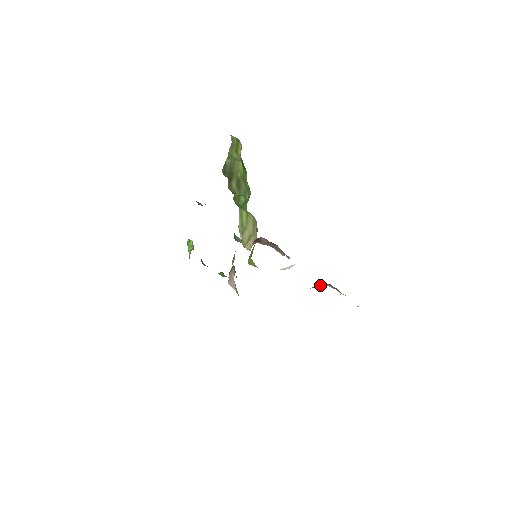
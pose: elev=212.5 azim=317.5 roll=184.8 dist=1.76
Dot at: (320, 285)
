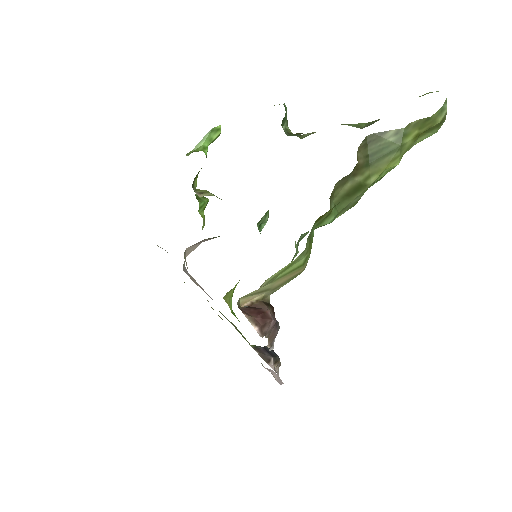
Dot at: (268, 362)
